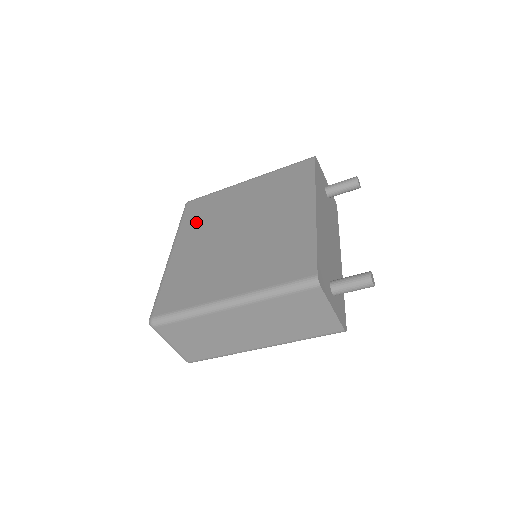
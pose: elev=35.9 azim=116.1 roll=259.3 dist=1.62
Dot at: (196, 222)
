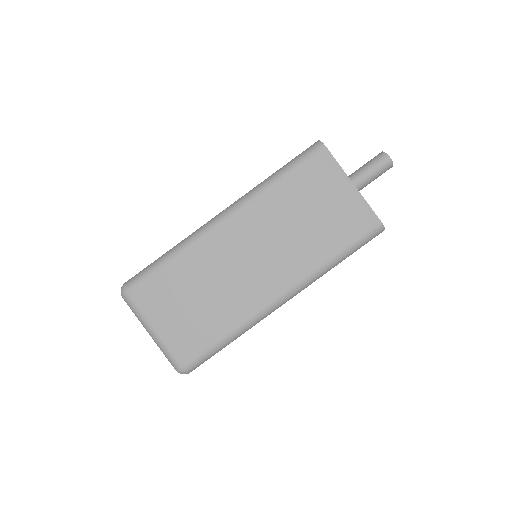
Dot at: occluded
